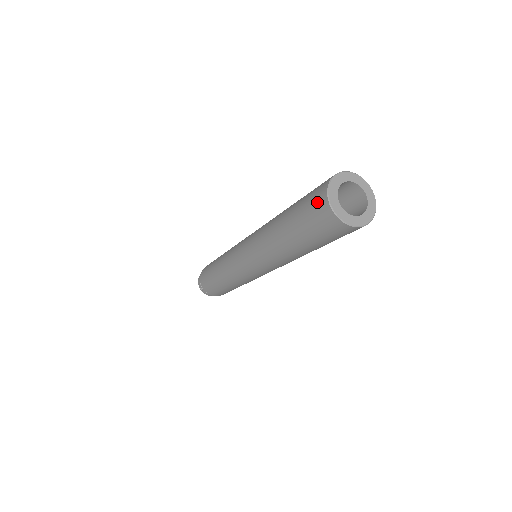
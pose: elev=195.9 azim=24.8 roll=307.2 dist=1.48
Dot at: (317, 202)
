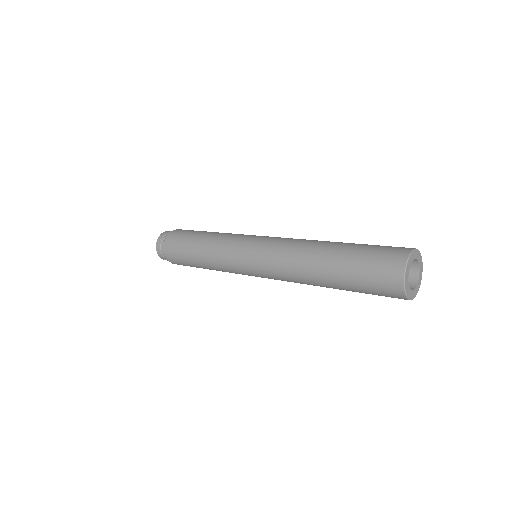
Dot at: (388, 287)
